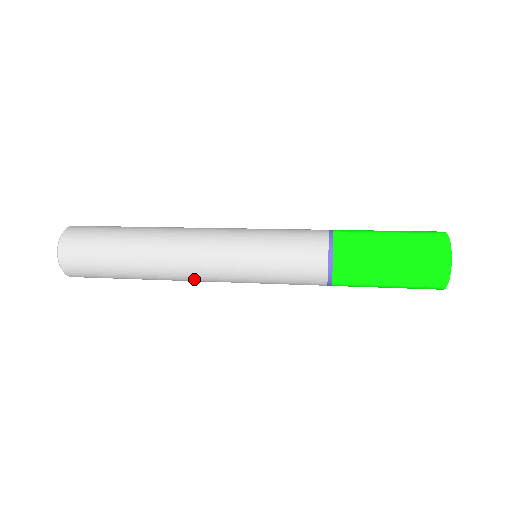
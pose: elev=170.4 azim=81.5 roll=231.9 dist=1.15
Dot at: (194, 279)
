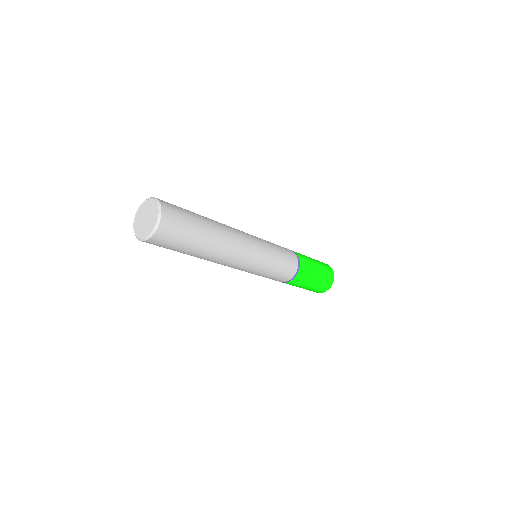
Dot at: occluded
